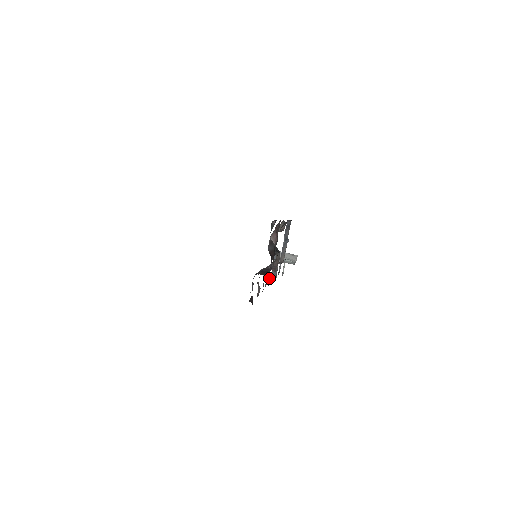
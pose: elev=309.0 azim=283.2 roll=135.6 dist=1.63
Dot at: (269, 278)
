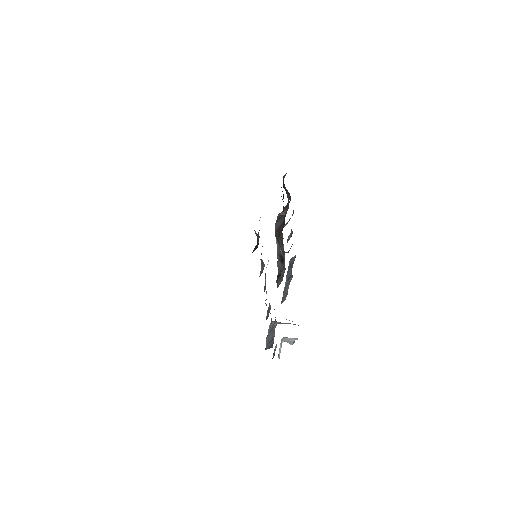
Dot at: (268, 311)
